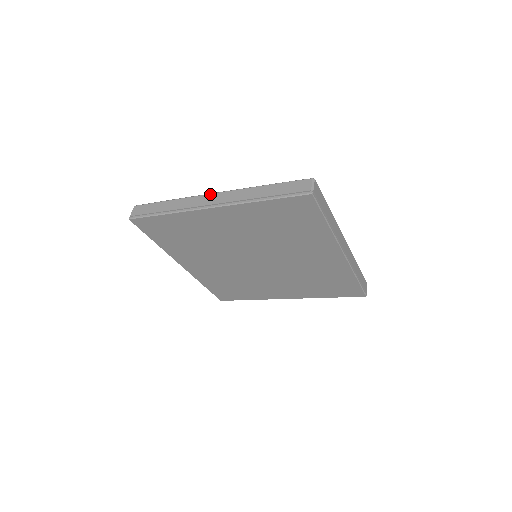
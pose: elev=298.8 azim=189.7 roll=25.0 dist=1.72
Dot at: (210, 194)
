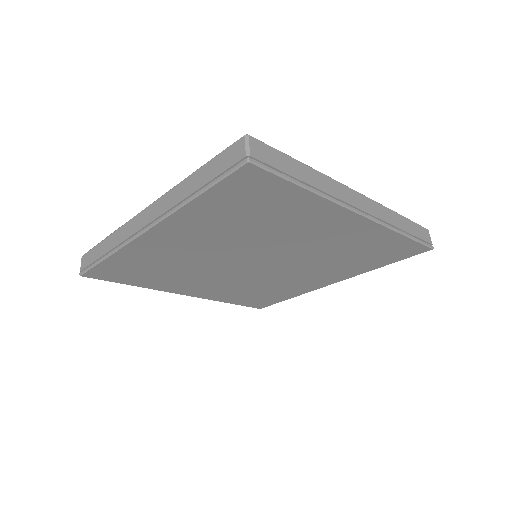
Dot at: (141, 212)
